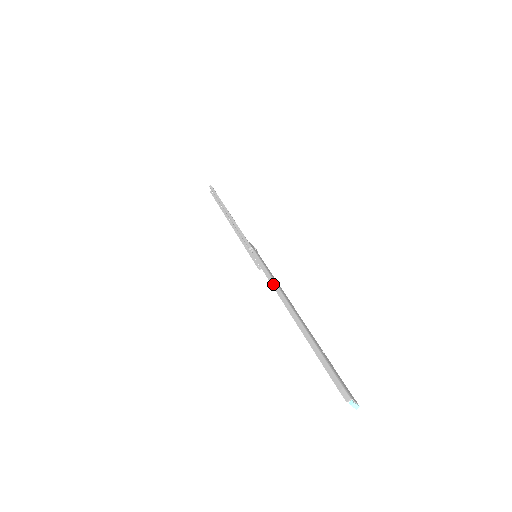
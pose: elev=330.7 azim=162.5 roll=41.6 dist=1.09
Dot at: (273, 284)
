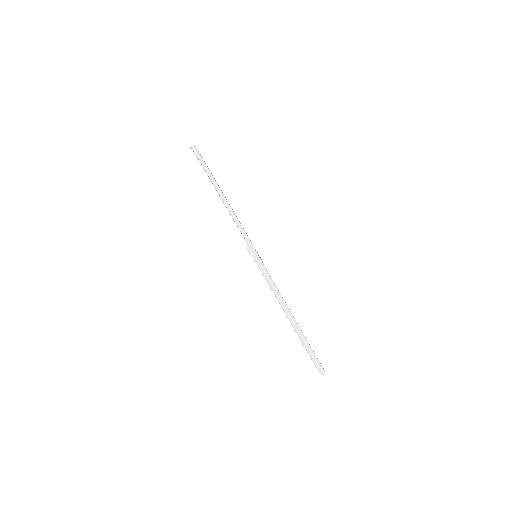
Dot at: (273, 292)
